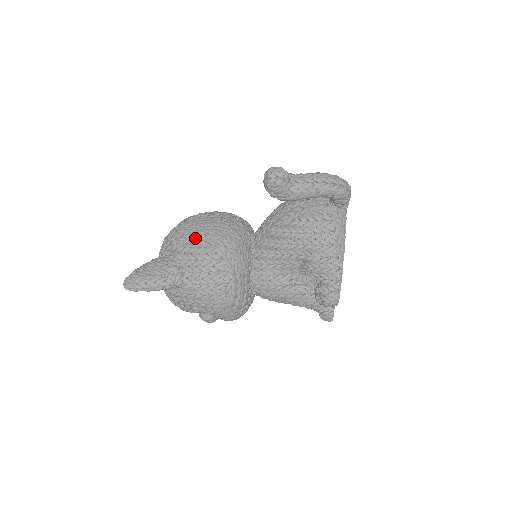
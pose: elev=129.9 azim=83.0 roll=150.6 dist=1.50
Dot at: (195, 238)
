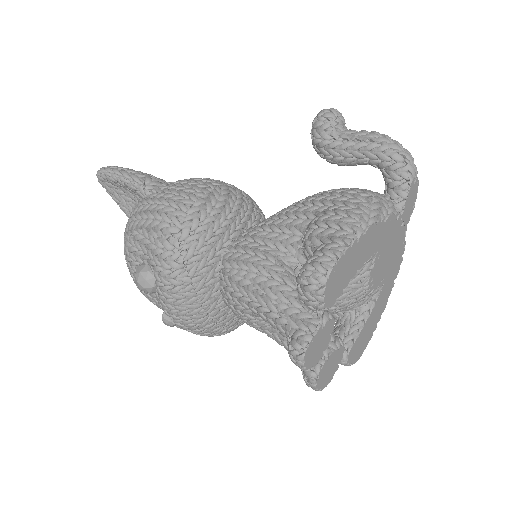
Dot at: occluded
